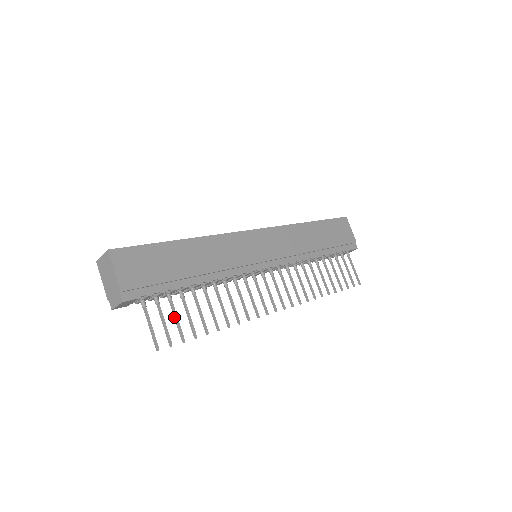
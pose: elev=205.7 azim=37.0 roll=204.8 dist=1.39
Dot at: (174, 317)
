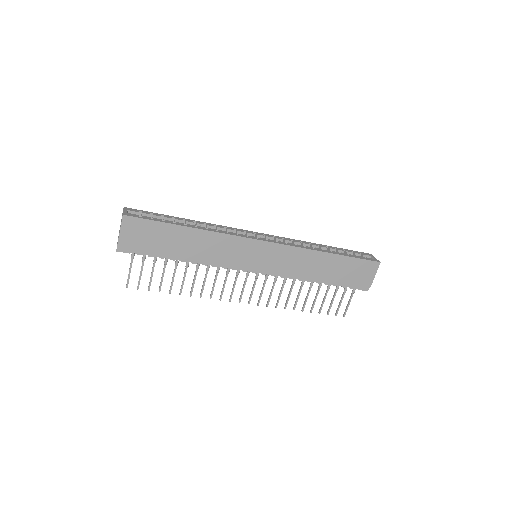
Dot at: (151, 273)
